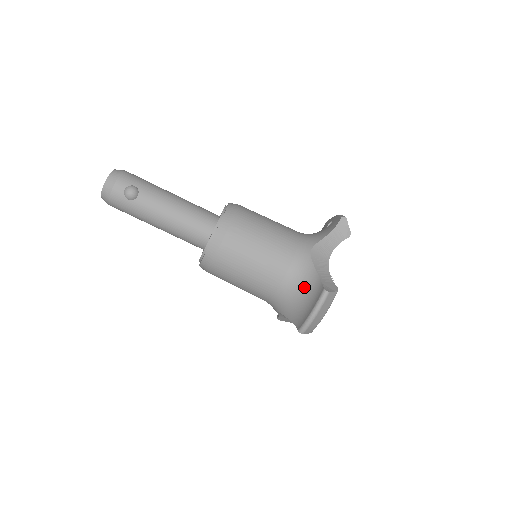
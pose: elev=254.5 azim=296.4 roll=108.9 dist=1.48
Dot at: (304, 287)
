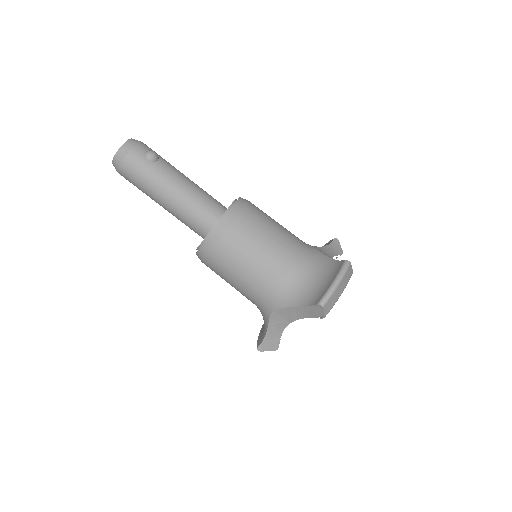
Dot at: (318, 269)
